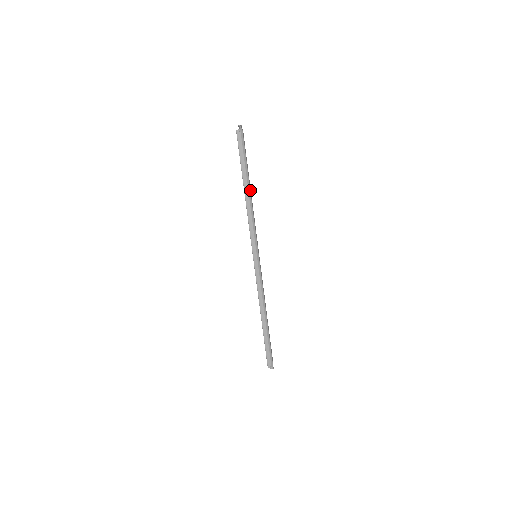
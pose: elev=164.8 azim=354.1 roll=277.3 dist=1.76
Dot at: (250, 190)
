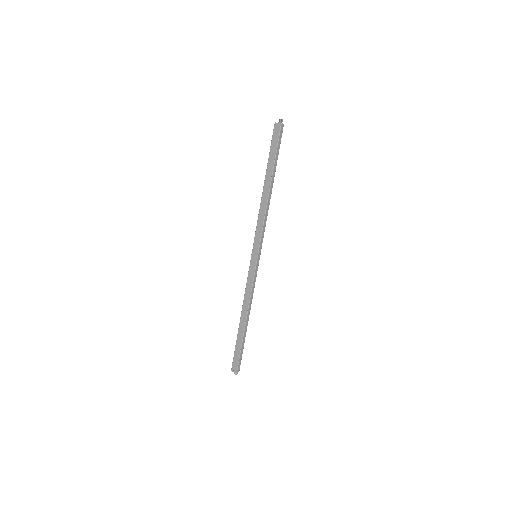
Dot at: (271, 187)
